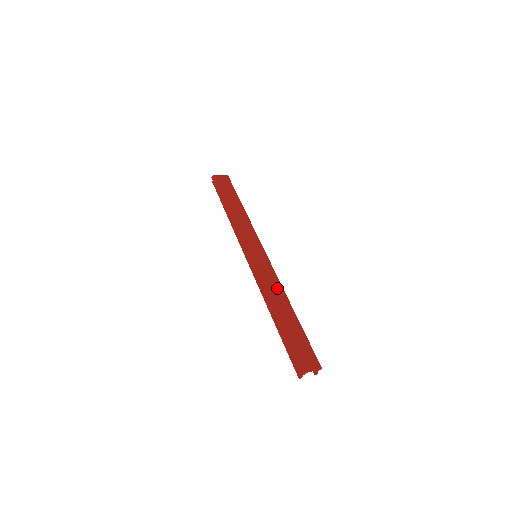
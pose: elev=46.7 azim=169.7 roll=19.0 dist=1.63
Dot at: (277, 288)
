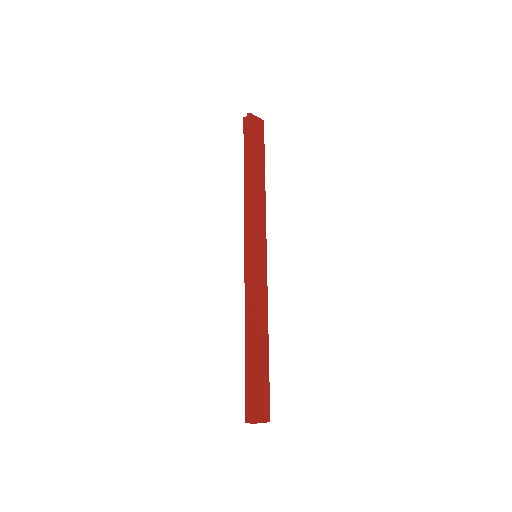
Dot at: (264, 311)
